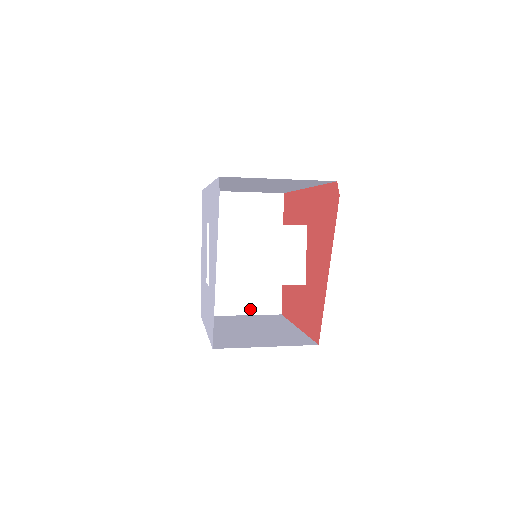
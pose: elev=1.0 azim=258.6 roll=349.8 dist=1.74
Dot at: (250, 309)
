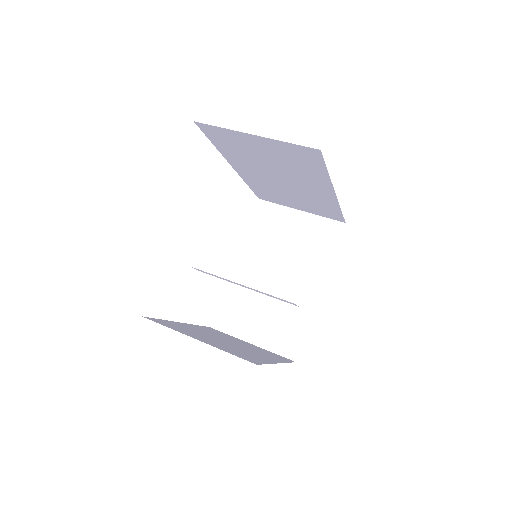
Dot at: (263, 340)
